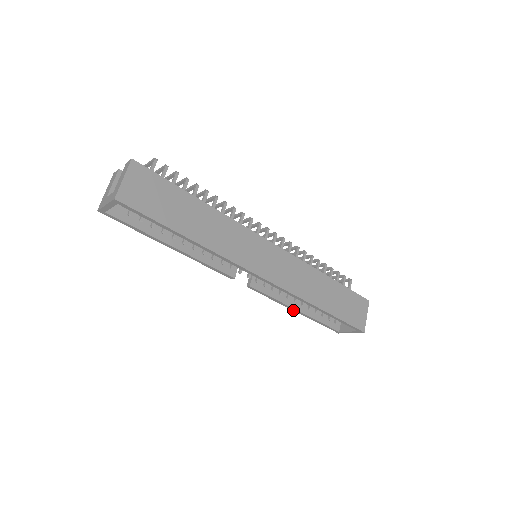
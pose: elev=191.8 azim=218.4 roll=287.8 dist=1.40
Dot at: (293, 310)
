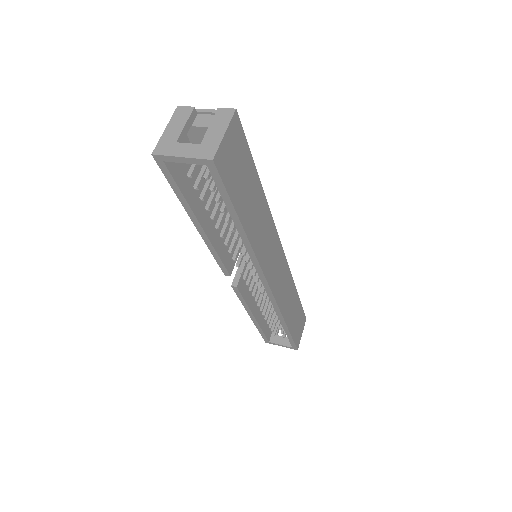
Dot at: (250, 316)
